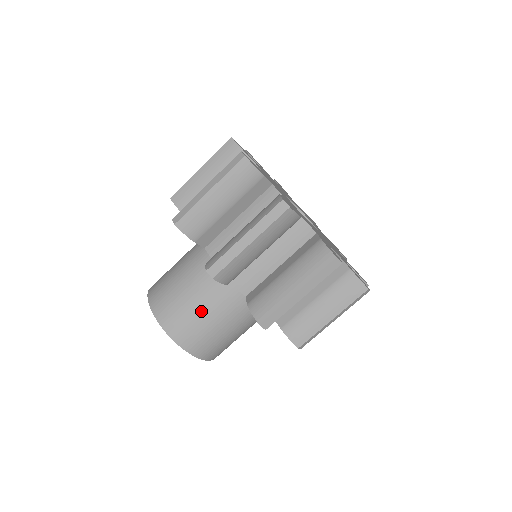
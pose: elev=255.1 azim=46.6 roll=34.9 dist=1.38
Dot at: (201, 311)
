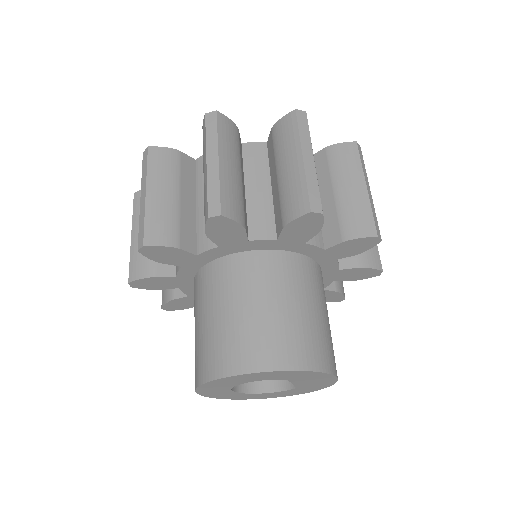
Dot at: (303, 311)
